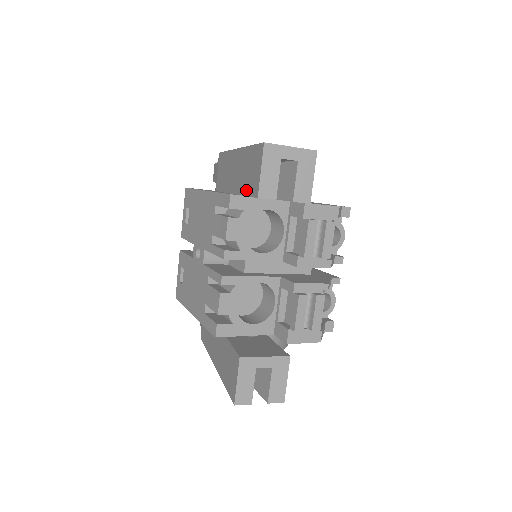
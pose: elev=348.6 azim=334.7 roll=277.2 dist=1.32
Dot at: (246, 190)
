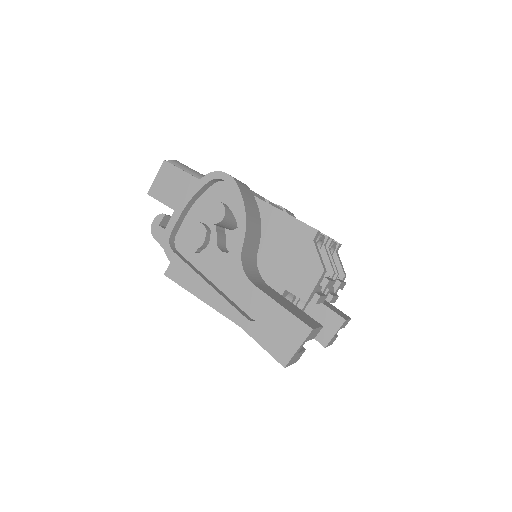
Dot at: occluded
